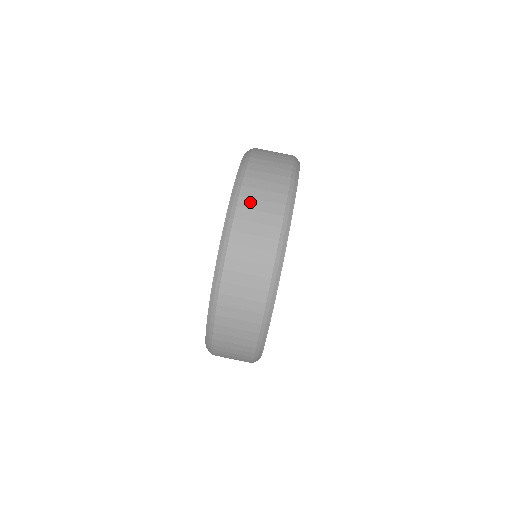
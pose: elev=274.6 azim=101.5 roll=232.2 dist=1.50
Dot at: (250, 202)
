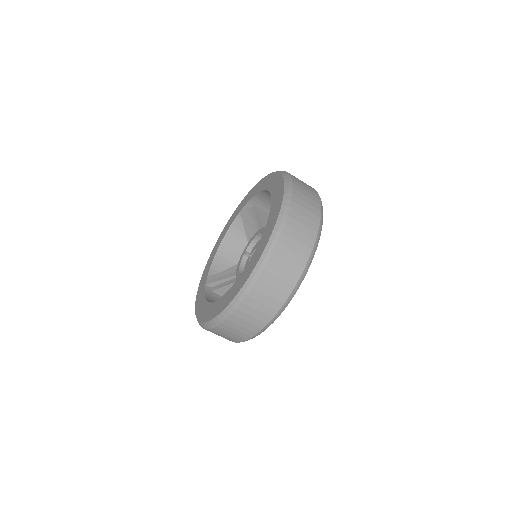
Dot at: (297, 215)
